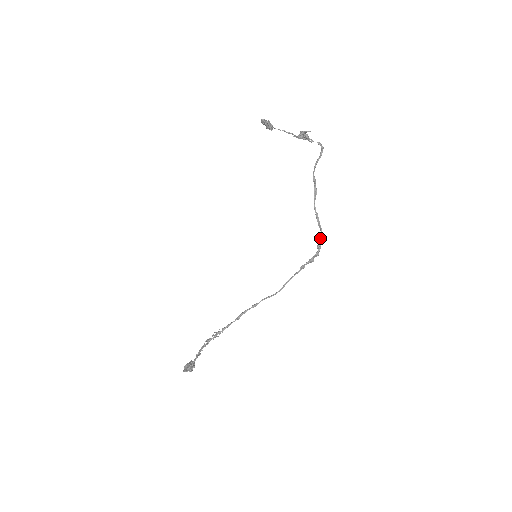
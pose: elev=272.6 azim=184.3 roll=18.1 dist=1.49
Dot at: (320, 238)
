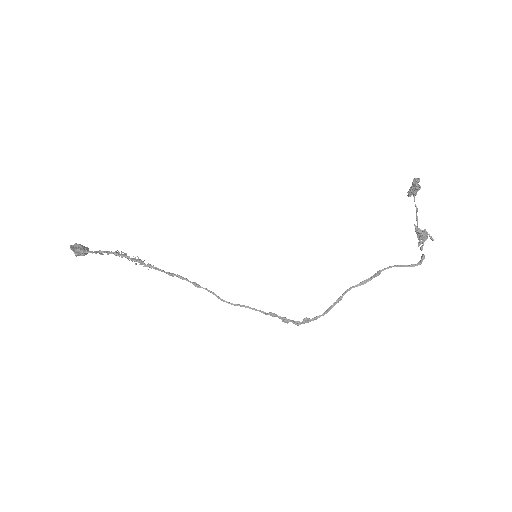
Dot at: (317, 316)
